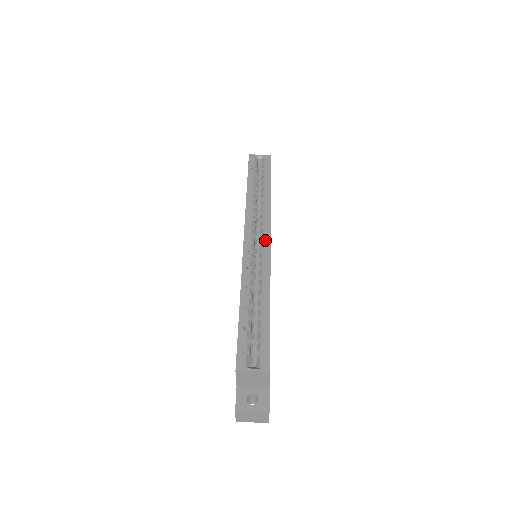
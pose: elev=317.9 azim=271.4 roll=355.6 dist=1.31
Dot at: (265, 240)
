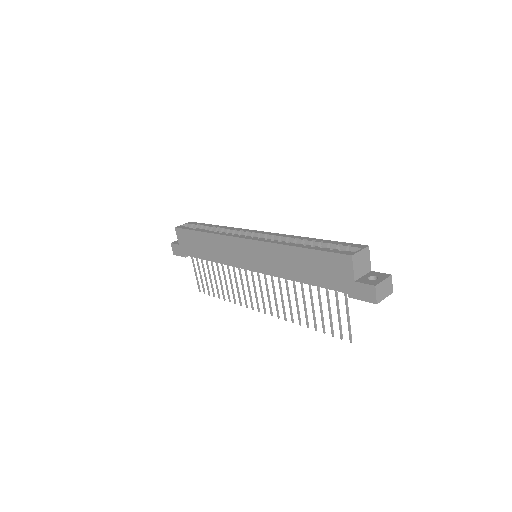
Dot at: (259, 233)
